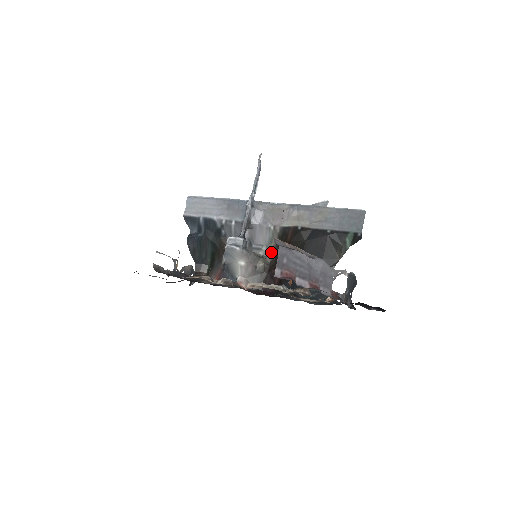
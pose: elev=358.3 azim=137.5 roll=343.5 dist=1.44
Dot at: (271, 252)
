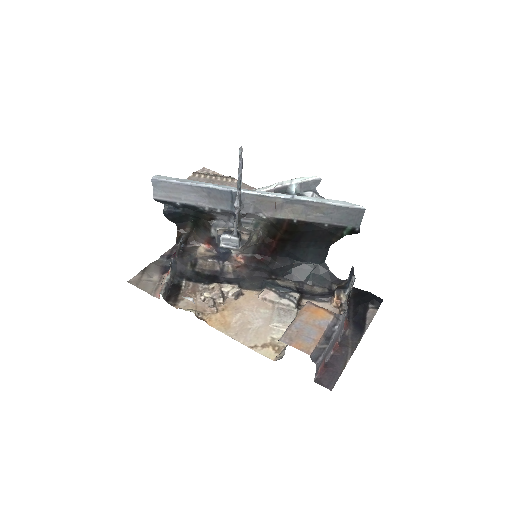
Dot at: (262, 225)
